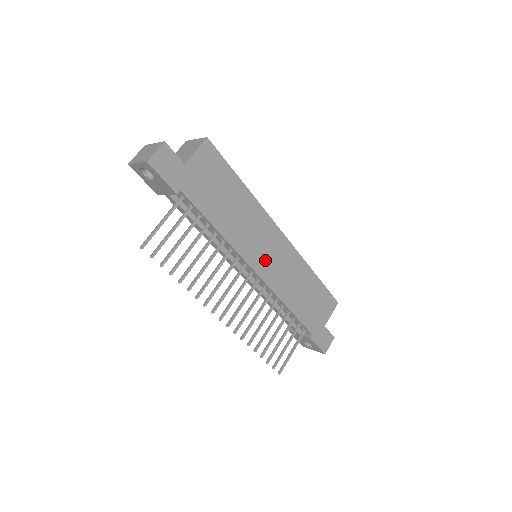
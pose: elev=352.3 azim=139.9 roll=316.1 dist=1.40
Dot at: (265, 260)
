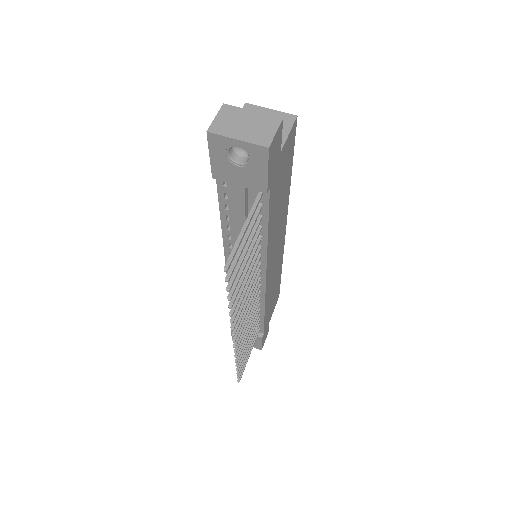
Dot at: (272, 264)
